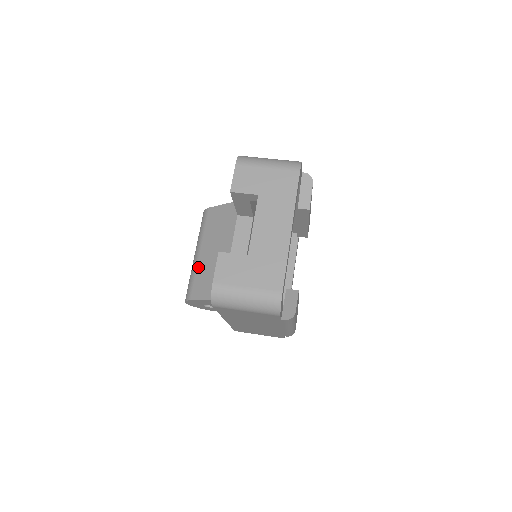
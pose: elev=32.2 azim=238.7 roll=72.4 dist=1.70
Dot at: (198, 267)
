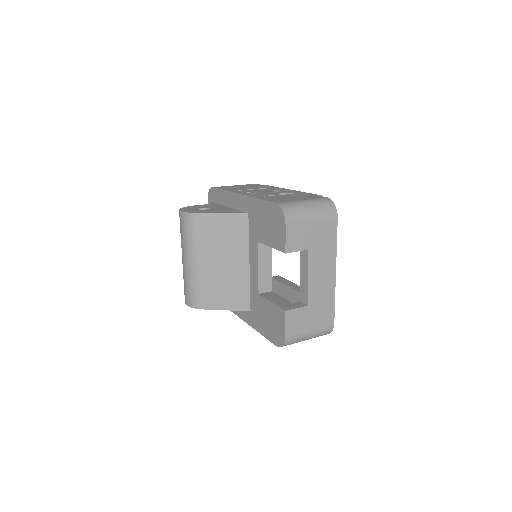
Dot at: (202, 278)
